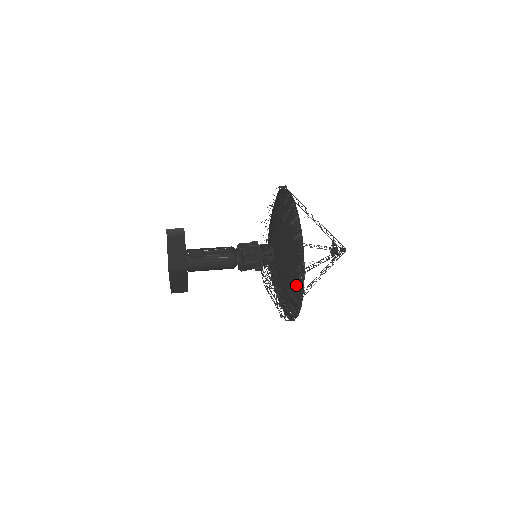
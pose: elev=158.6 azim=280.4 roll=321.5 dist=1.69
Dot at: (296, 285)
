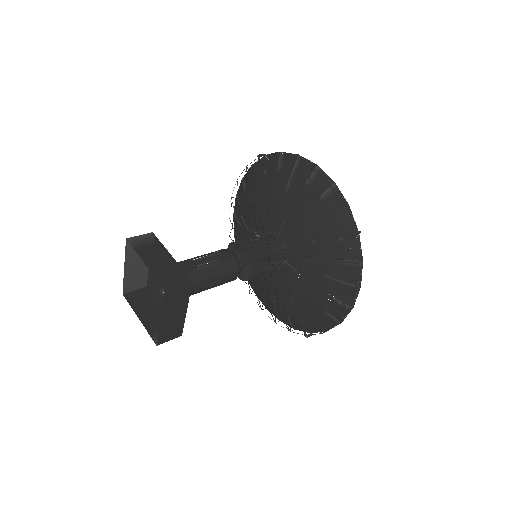
Dot at: (345, 259)
